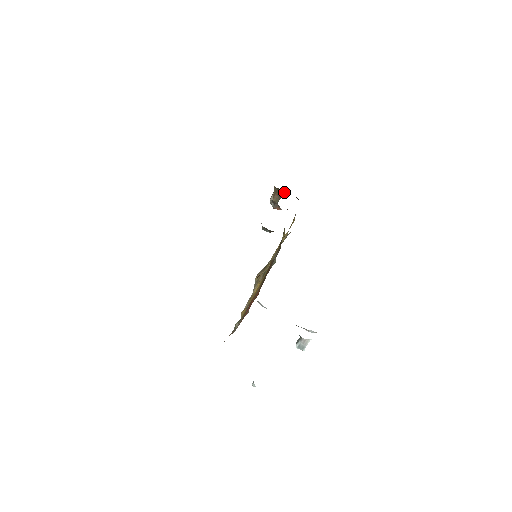
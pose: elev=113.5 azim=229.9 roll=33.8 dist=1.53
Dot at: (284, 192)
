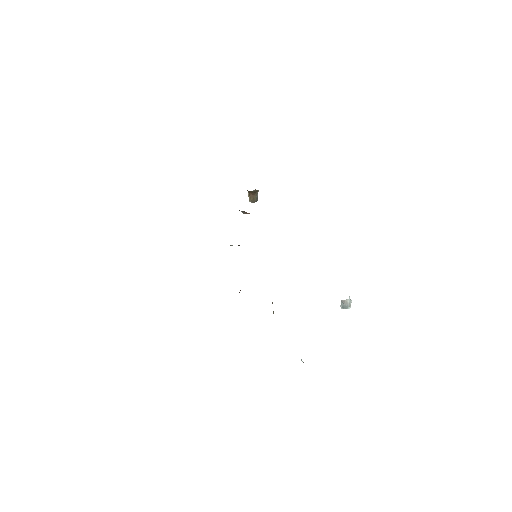
Dot at: (254, 191)
